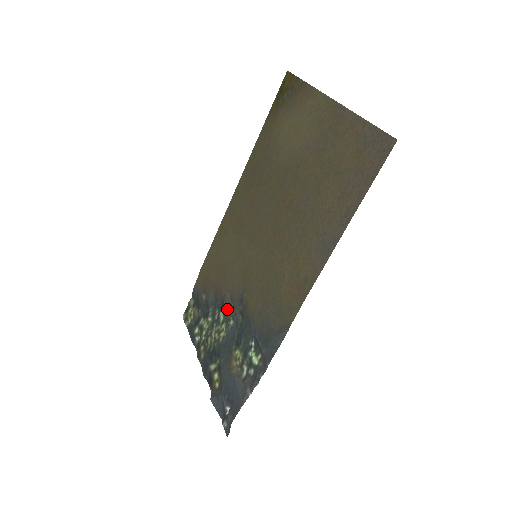
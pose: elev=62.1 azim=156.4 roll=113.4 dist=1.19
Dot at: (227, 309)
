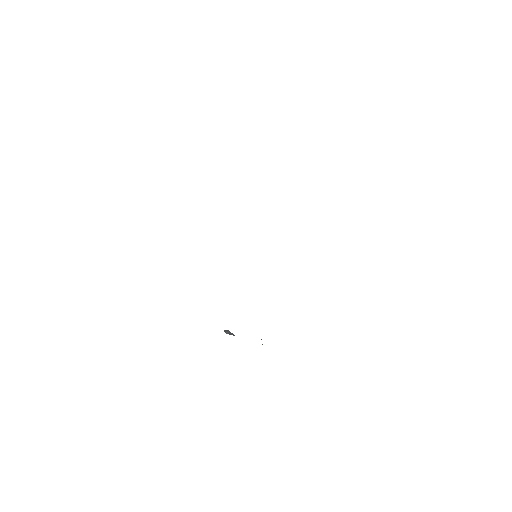
Dot at: occluded
